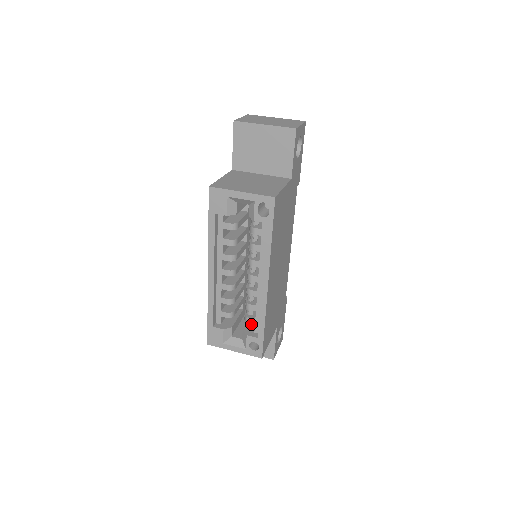
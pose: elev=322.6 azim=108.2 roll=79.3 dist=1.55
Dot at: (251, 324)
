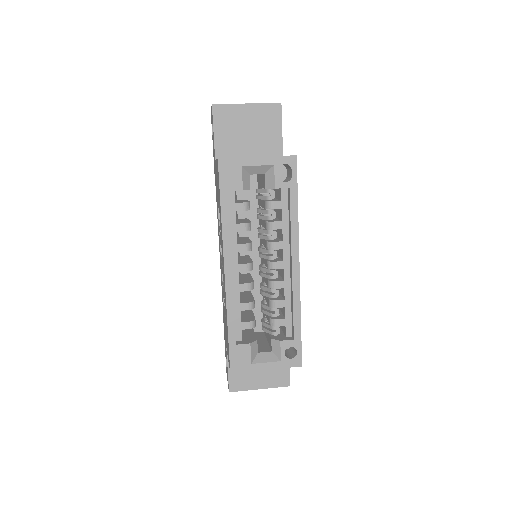
Dot at: (279, 328)
